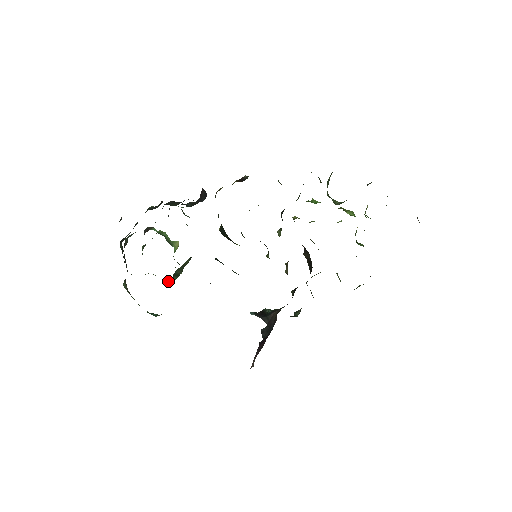
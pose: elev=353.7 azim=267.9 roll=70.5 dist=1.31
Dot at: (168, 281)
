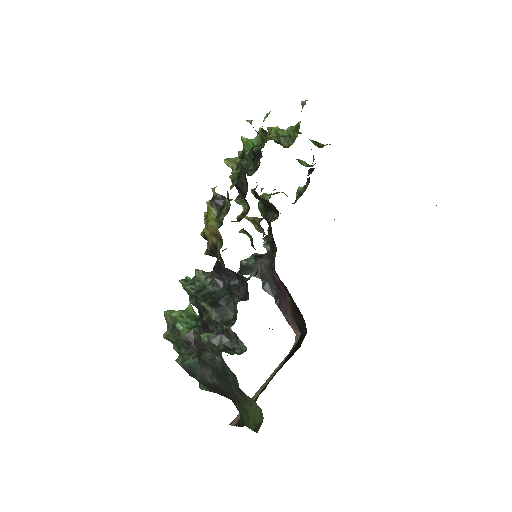
Dot at: occluded
